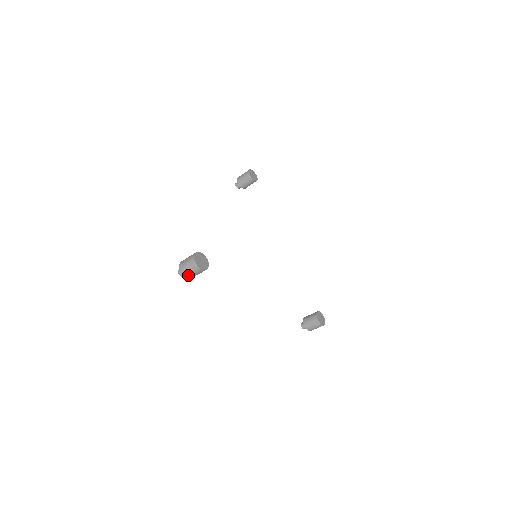
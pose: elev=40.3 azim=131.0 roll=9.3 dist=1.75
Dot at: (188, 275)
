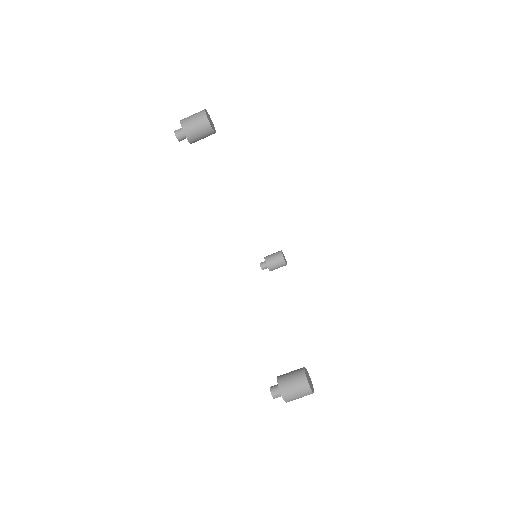
Dot at: (186, 123)
